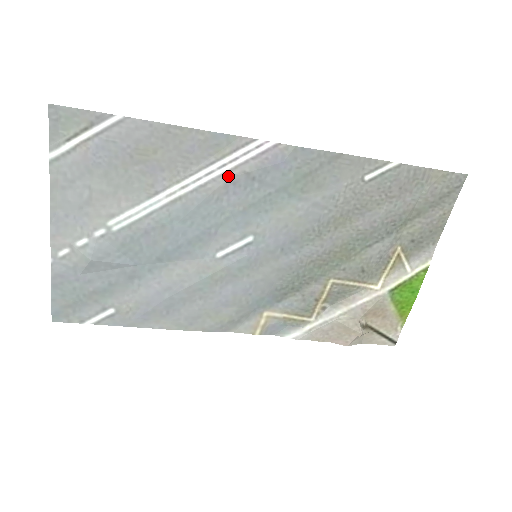
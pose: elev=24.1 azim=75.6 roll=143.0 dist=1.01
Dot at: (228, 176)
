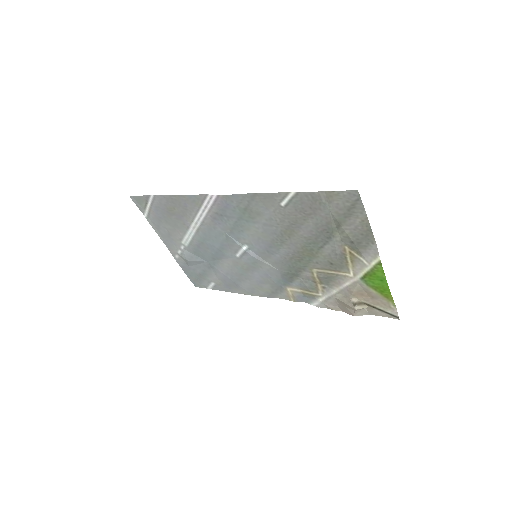
Dot at: (209, 216)
